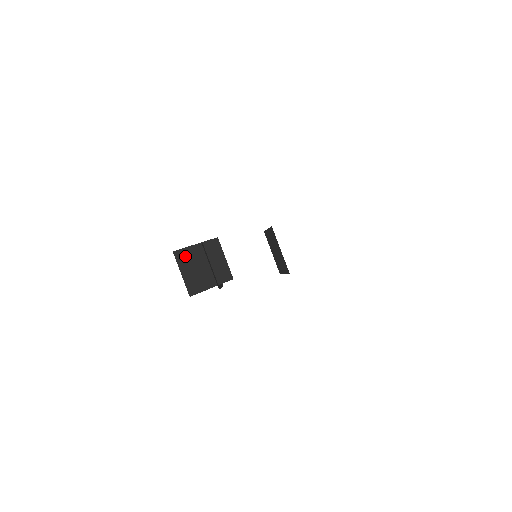
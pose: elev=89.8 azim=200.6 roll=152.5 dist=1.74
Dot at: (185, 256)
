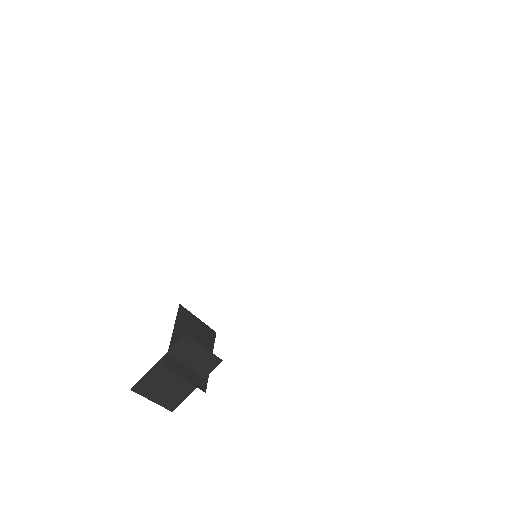
Dot at: (149, 383)
